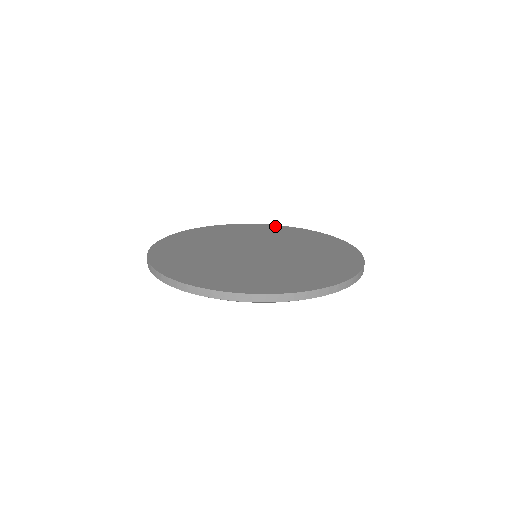
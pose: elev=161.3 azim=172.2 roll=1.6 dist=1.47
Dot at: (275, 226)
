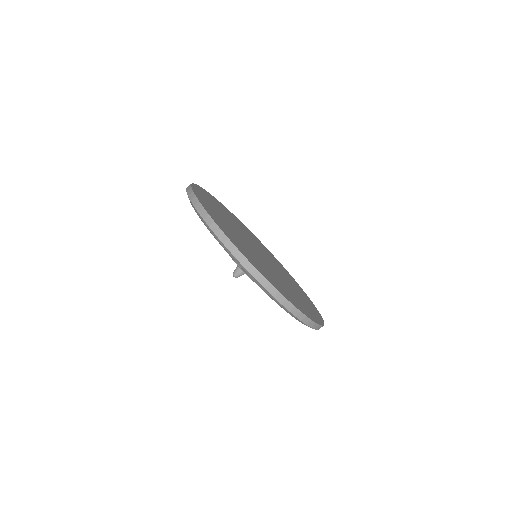
Dot at: (293, 278)
